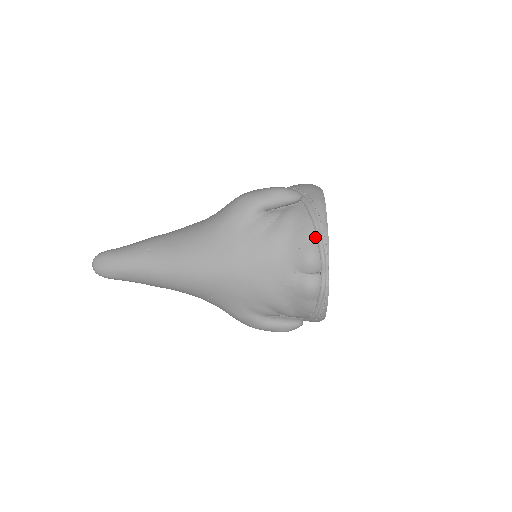
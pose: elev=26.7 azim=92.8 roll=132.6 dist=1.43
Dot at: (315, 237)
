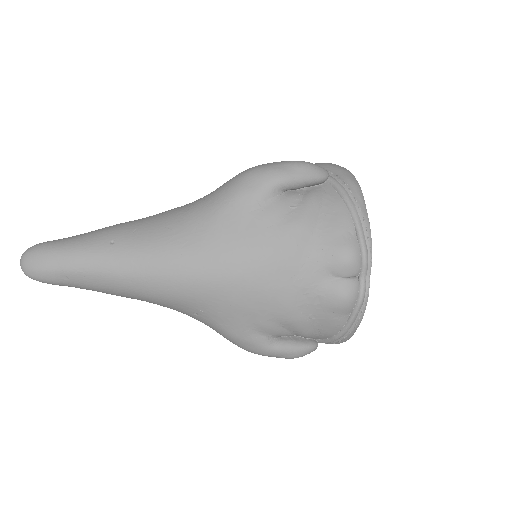
Dot at: (353, 228)
